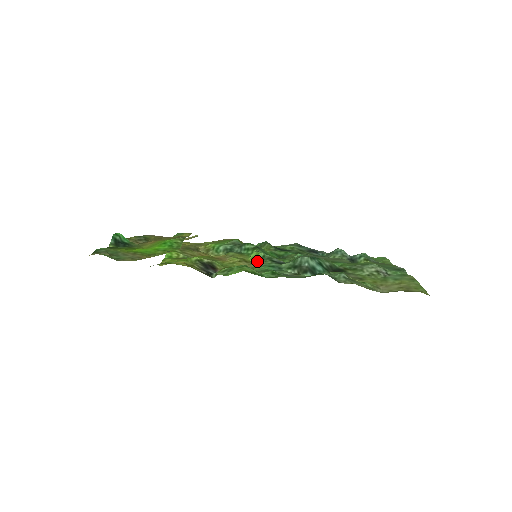
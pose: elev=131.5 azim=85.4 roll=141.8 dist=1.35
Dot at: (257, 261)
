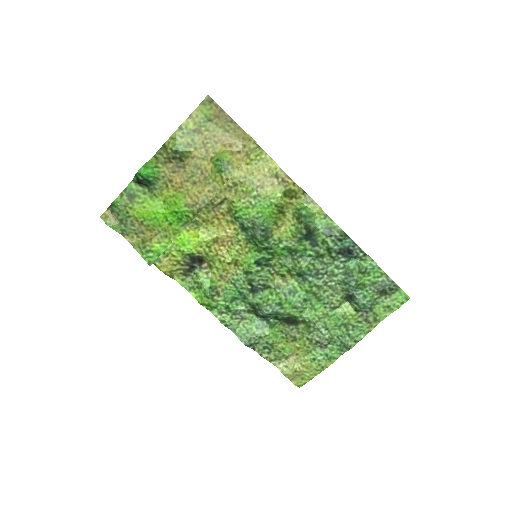
Dot at: (243, 271)
